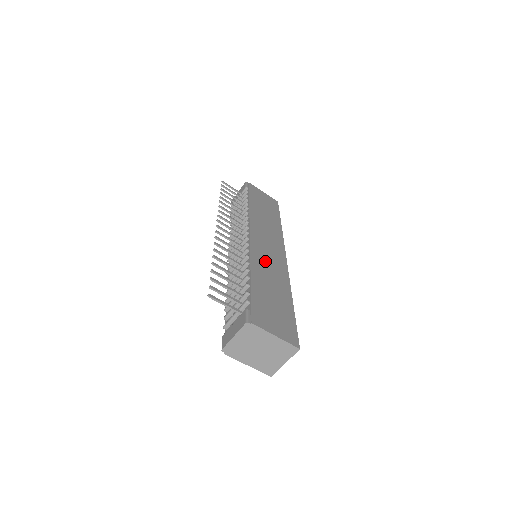
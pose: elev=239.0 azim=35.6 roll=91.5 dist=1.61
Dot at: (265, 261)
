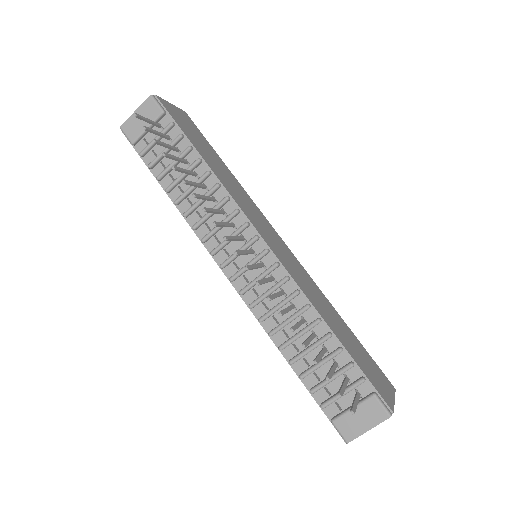
Dot at: (302, 280)
